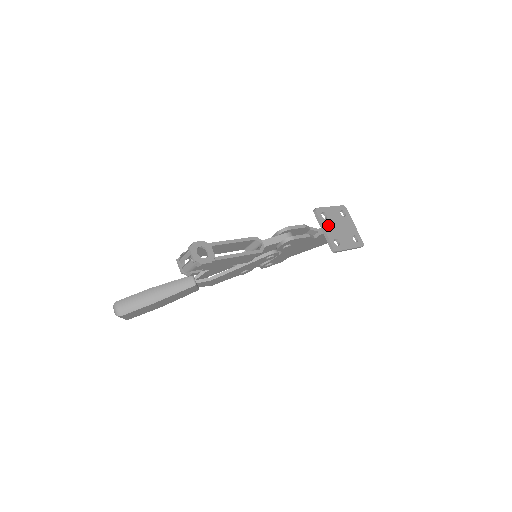
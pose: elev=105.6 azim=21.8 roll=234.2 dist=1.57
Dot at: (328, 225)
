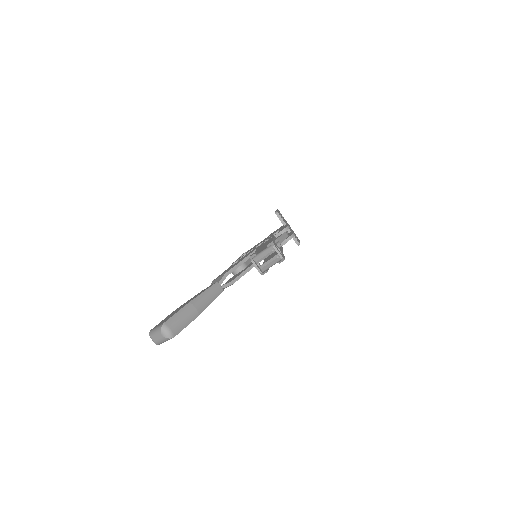
Dot at: occluded
